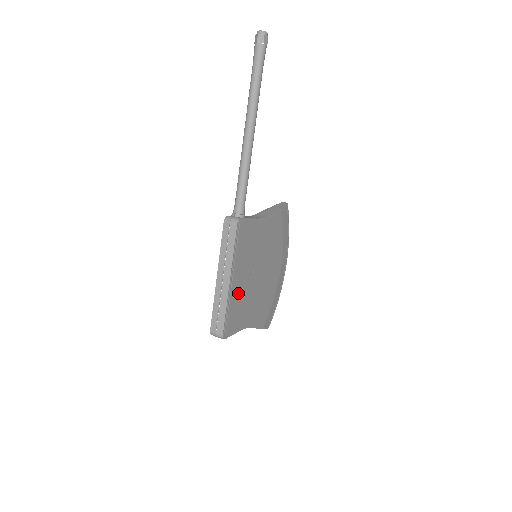
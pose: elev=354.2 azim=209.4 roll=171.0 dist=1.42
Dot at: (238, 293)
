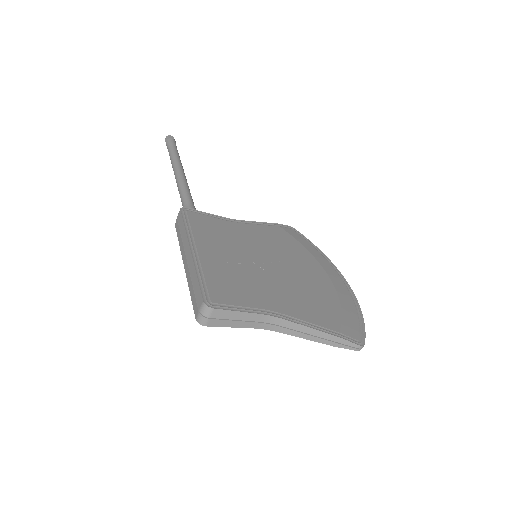
Dot at: (221, 268)
